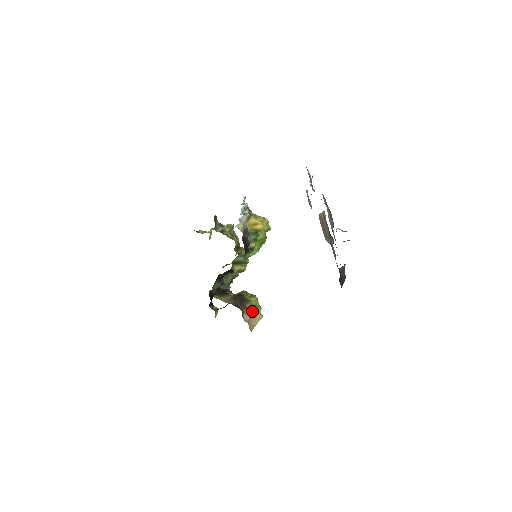
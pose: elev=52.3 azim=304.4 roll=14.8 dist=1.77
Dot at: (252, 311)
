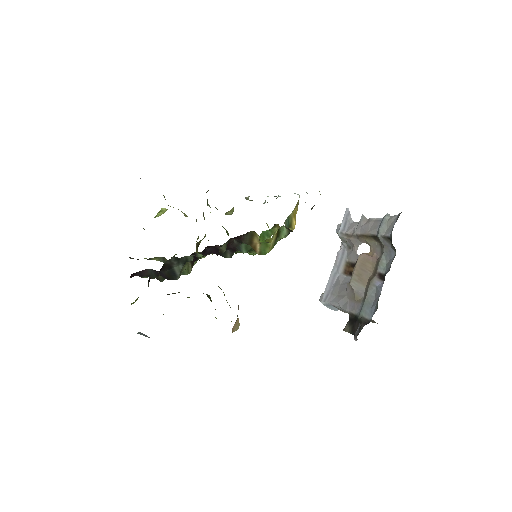
Dot at: occluded
